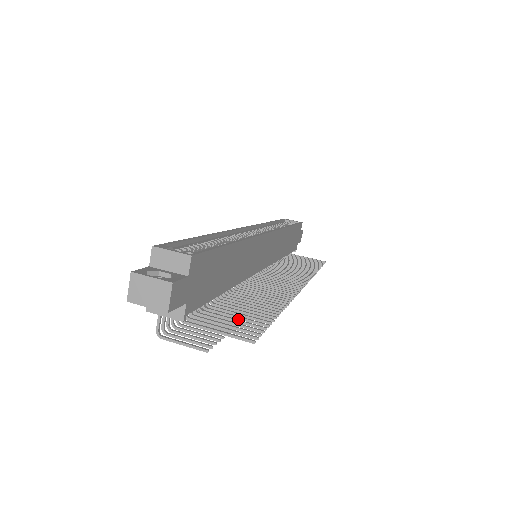
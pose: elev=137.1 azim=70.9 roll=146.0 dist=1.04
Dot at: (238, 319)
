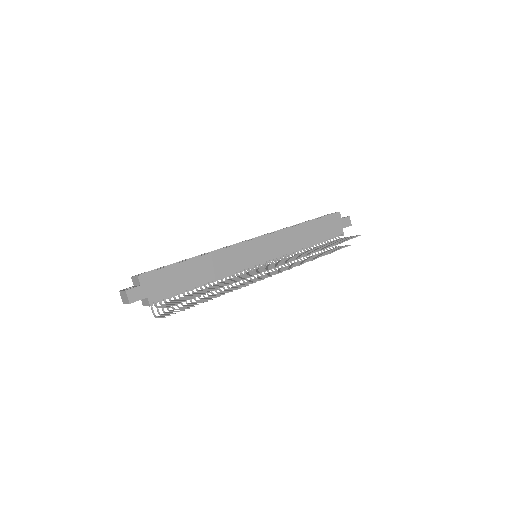
Dot at: (188, 298)
